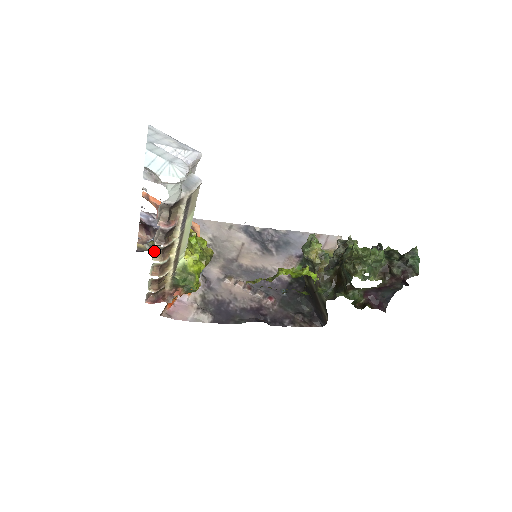
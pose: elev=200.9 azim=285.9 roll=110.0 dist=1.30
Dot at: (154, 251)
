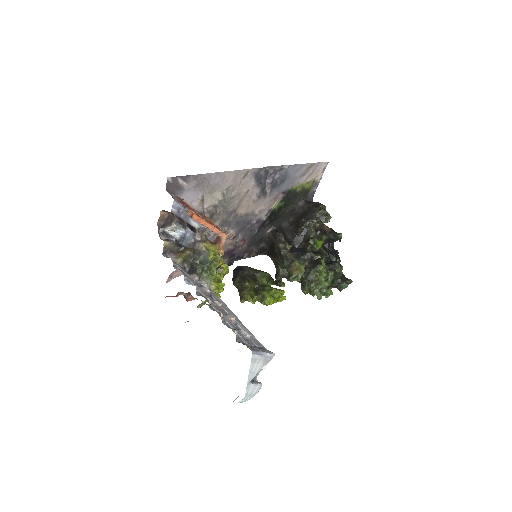
Dot at: occluded
